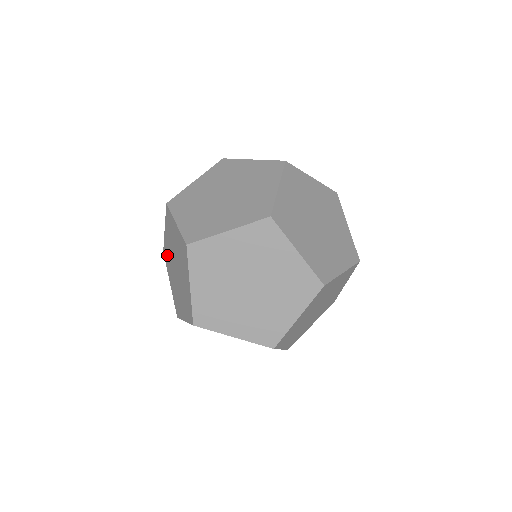
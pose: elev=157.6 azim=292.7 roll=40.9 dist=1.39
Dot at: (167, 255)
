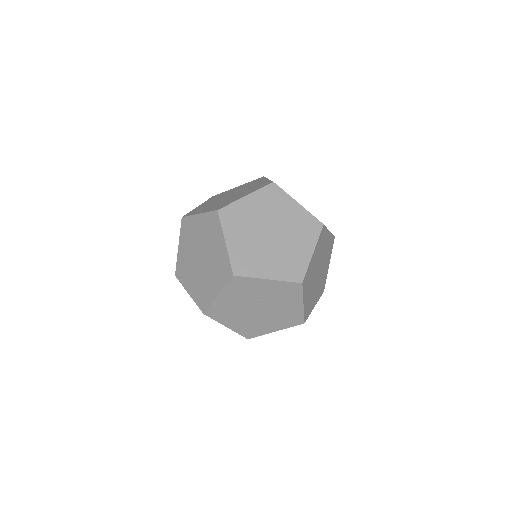
Dot at: (183, 268)
